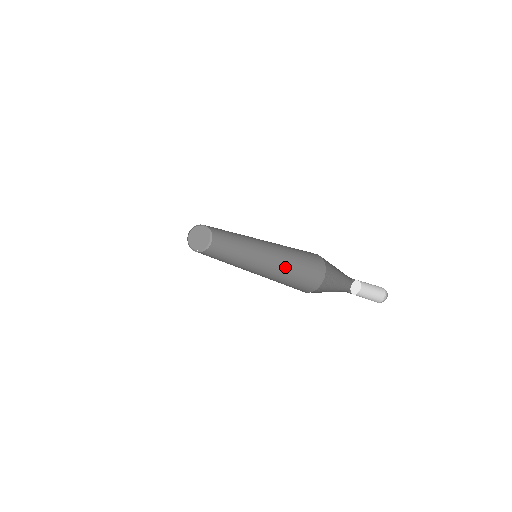
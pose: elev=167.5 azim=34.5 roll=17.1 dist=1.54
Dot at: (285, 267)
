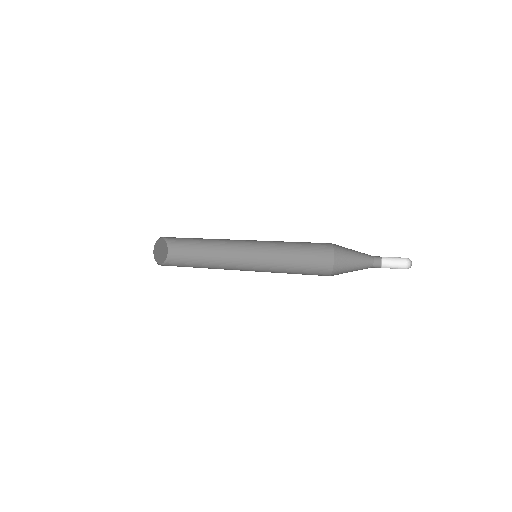
Dot at: (285, 263)
